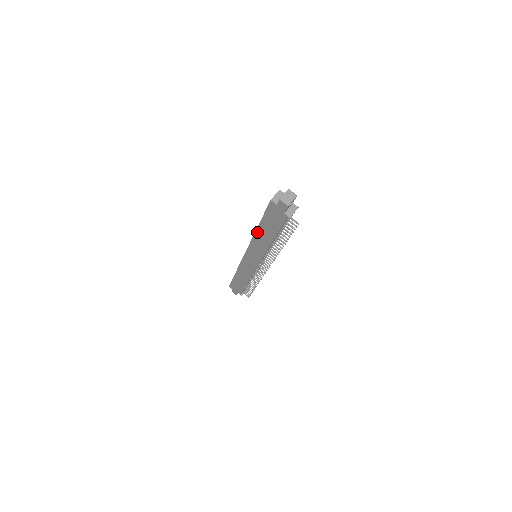
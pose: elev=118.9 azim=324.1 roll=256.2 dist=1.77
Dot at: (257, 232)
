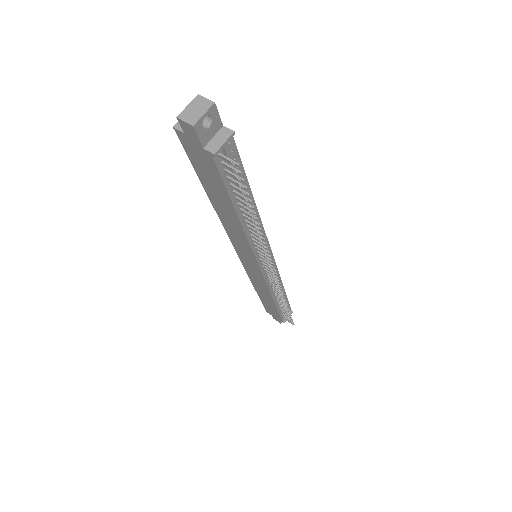
Dot at: (216, 208)
